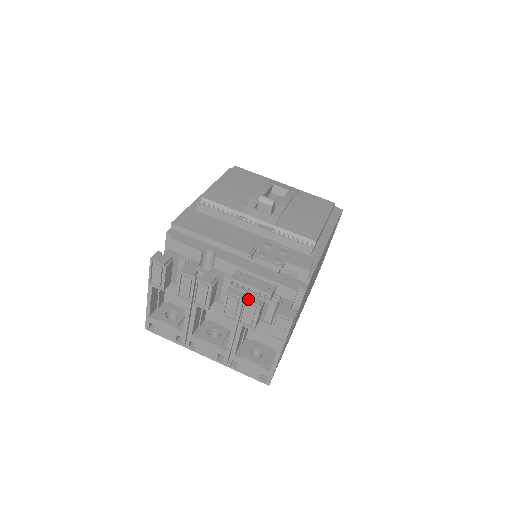
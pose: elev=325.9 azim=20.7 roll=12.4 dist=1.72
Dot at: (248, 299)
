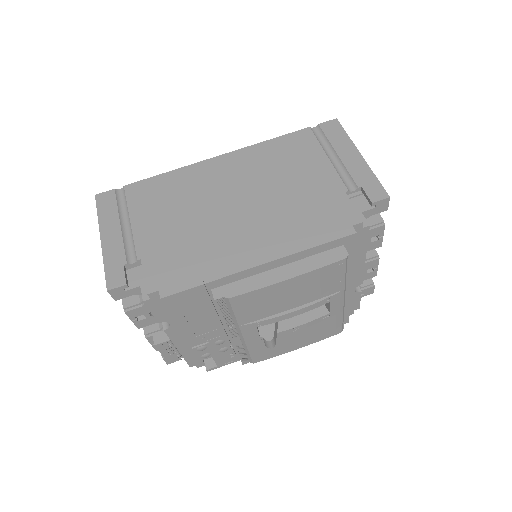
Dot at: (154, 346)
